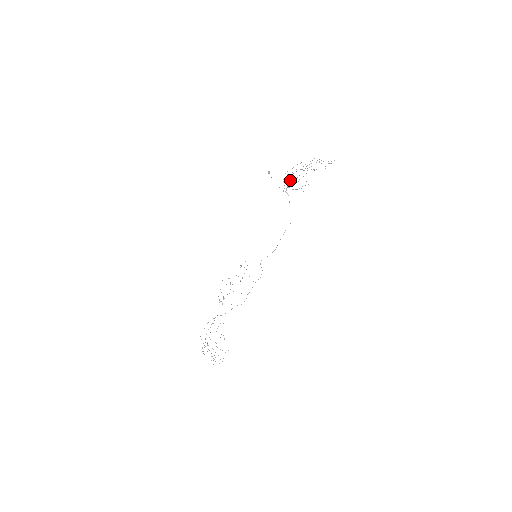
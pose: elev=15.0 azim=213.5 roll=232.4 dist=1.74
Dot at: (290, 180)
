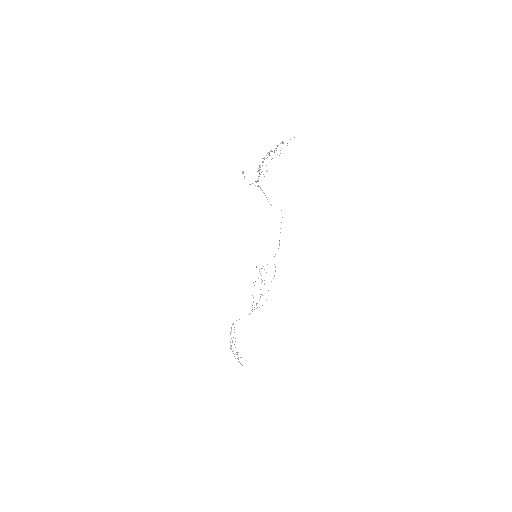
Dot at: occluded
